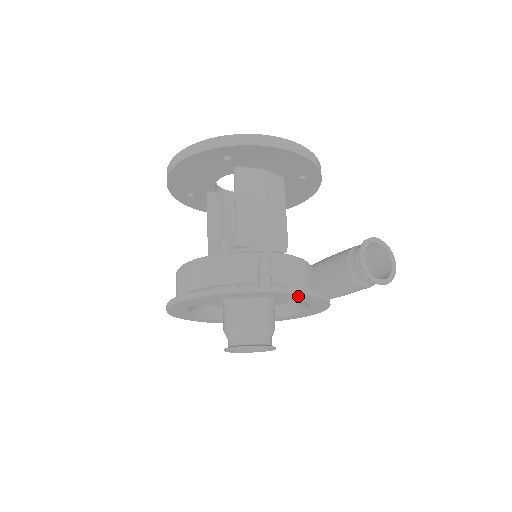
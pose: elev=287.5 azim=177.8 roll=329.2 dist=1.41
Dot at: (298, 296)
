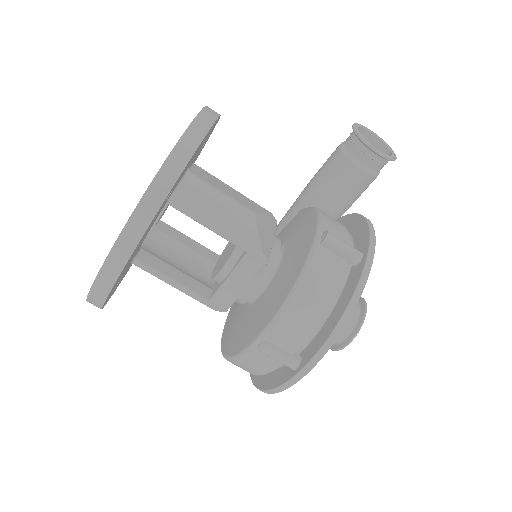
Dot at: occluded
